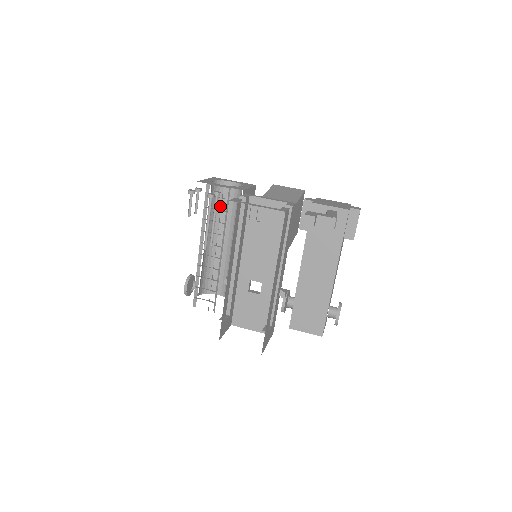
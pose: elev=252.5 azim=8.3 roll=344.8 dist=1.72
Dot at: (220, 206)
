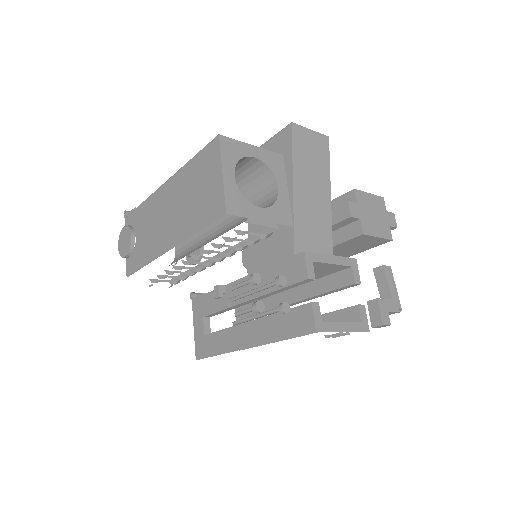
Dot at: occluded
